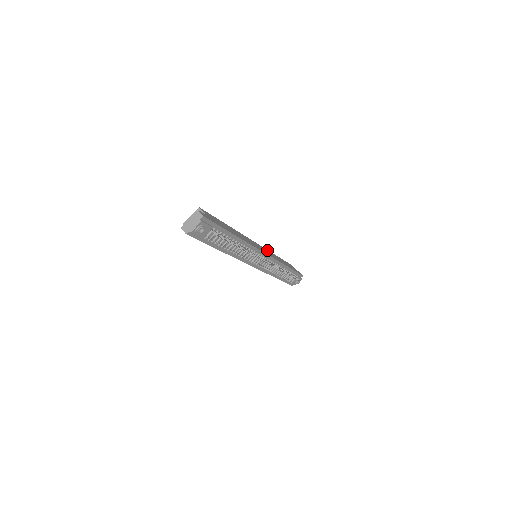
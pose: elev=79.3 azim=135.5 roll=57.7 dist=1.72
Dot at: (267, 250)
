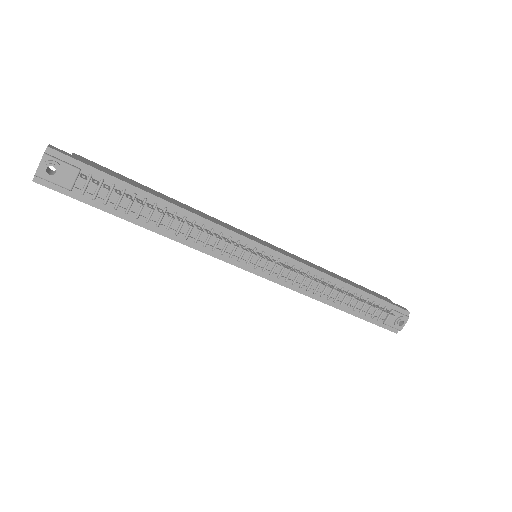
Dot at: (292, 254)
